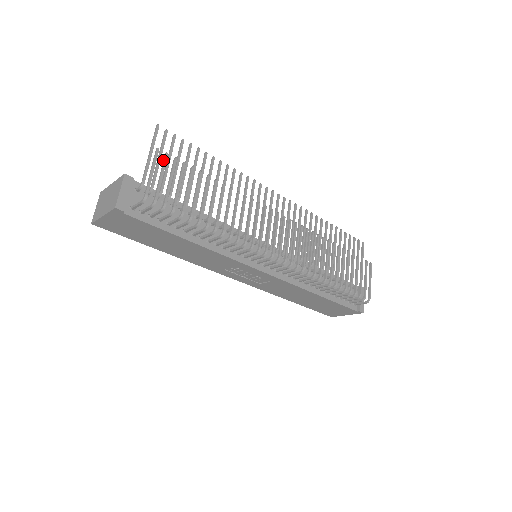
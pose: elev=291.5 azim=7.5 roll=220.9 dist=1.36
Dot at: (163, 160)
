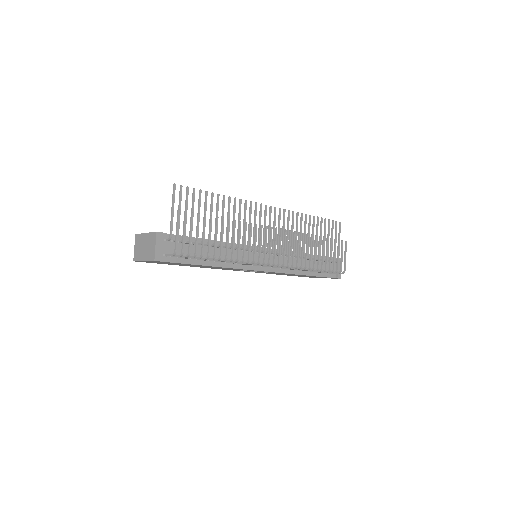
Dot at: occluded
